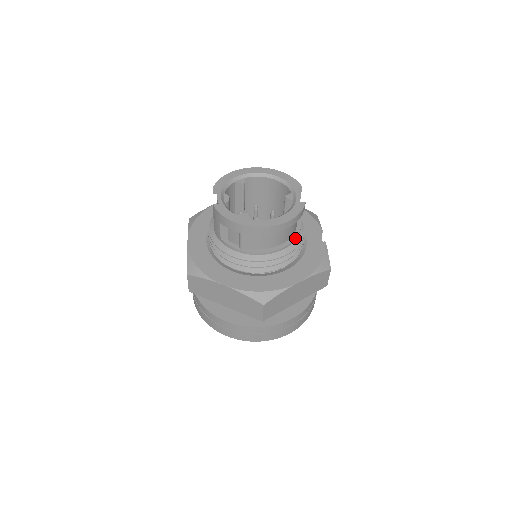
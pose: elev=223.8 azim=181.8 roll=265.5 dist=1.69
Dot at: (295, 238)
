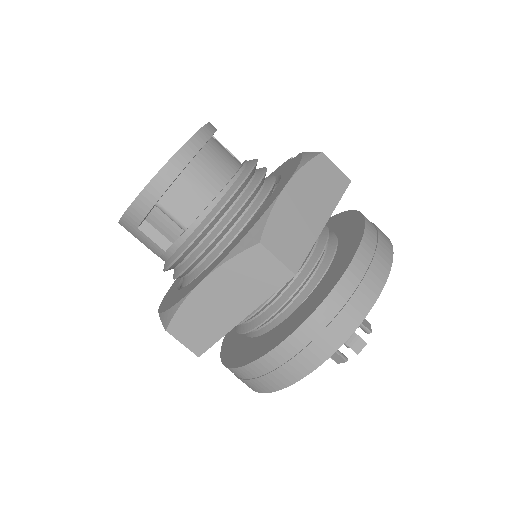
Dot at: (242, 166)
